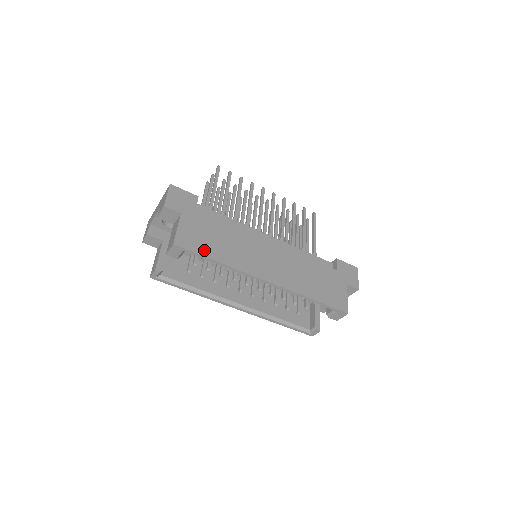
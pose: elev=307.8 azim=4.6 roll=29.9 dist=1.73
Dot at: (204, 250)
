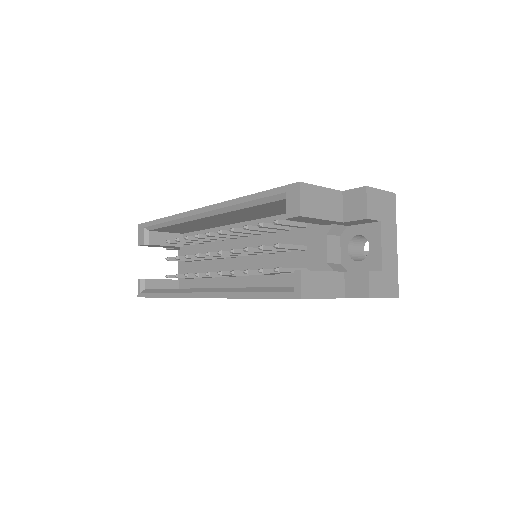
Dot at: occluded
